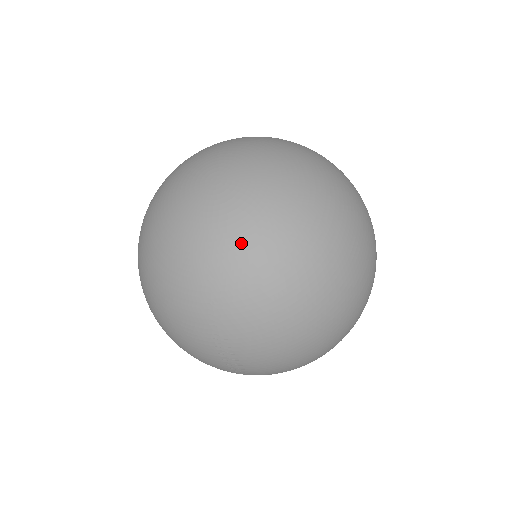
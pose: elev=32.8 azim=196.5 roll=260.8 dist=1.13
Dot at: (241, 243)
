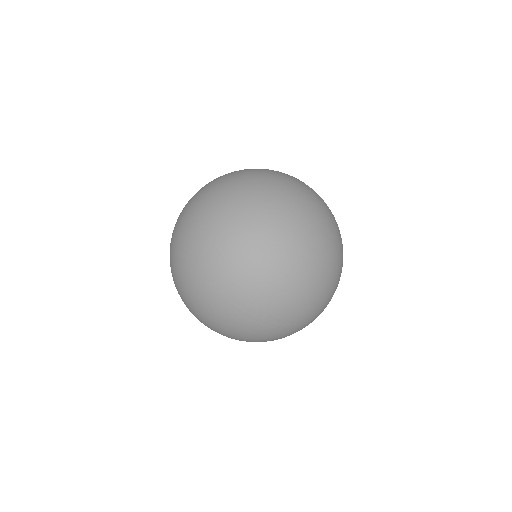
Dot at: (197, 236)
